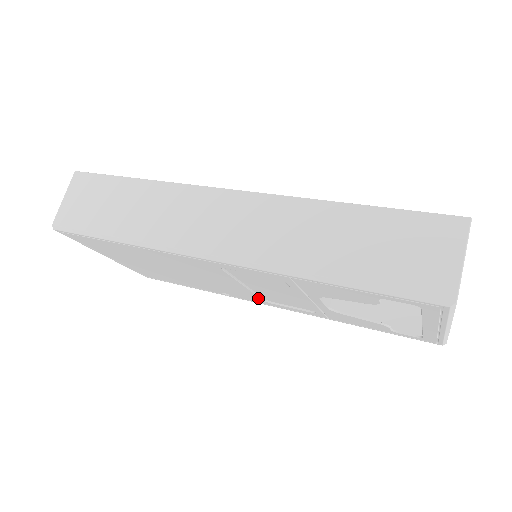
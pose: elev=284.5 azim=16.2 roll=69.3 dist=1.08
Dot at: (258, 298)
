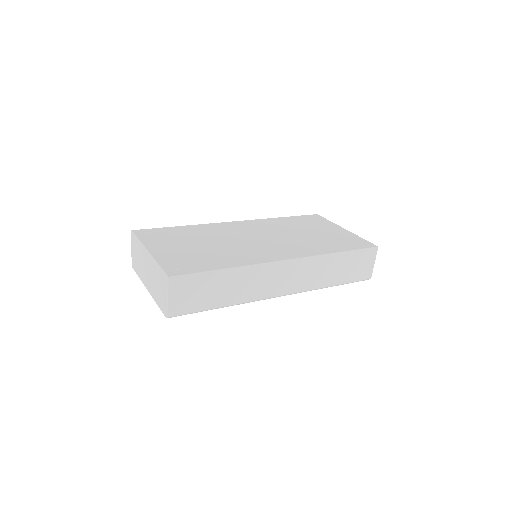
Dot at: occluded
